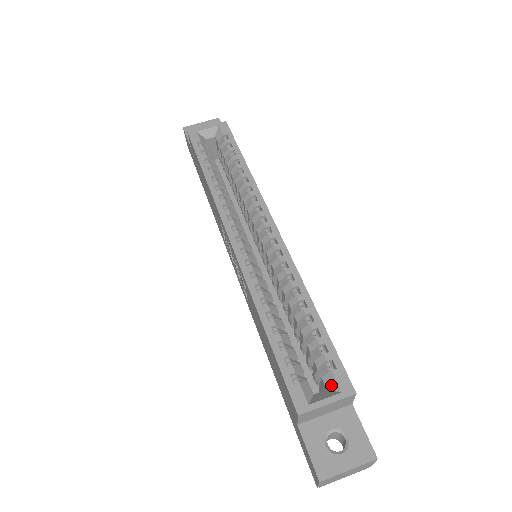
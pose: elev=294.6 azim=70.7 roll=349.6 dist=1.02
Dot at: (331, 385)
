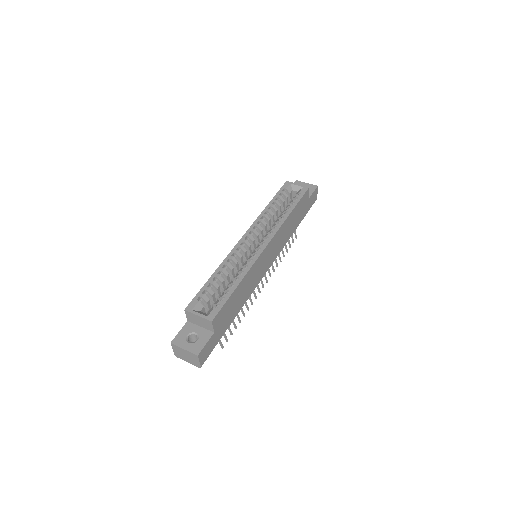
Dot at: (209, 313)
